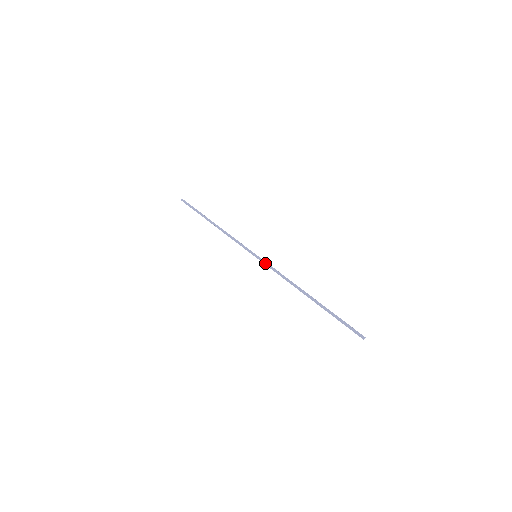
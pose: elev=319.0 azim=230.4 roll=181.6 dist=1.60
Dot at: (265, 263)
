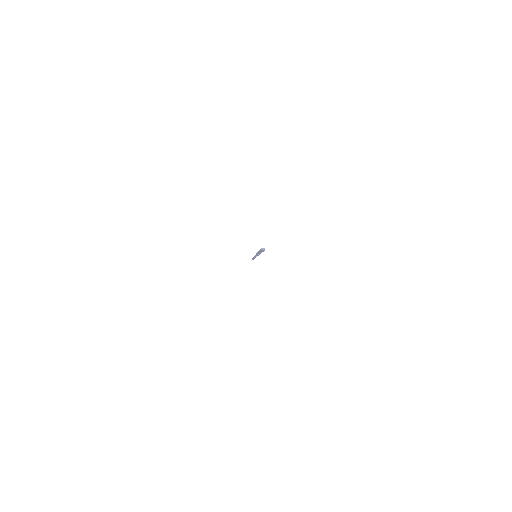
Dot at: occluded
